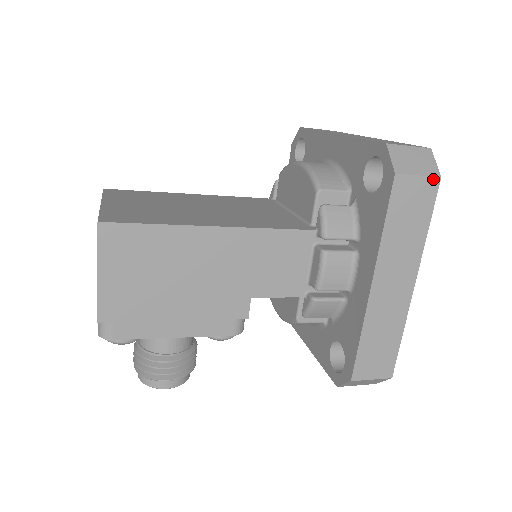
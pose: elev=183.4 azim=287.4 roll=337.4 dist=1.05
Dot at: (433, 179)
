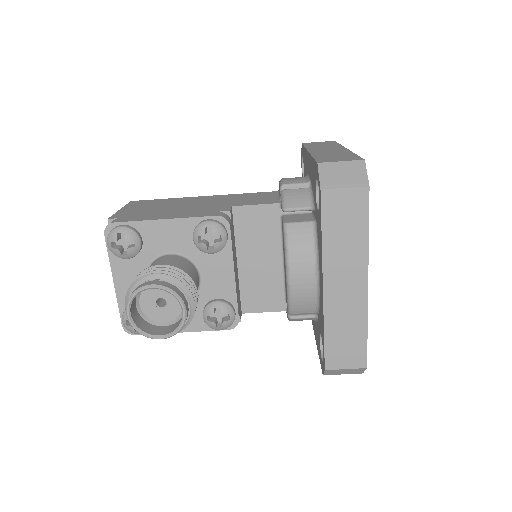
Dot at: occluded
